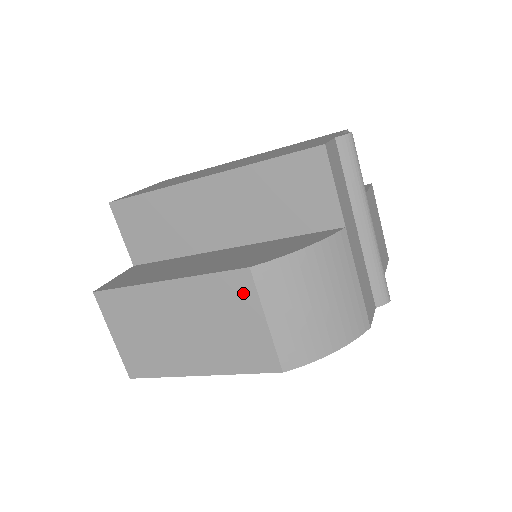
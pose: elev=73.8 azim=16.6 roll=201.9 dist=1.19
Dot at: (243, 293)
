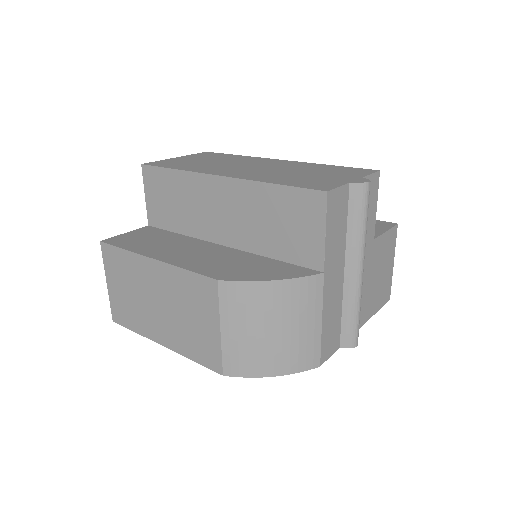
Dot at: (208, 298)
